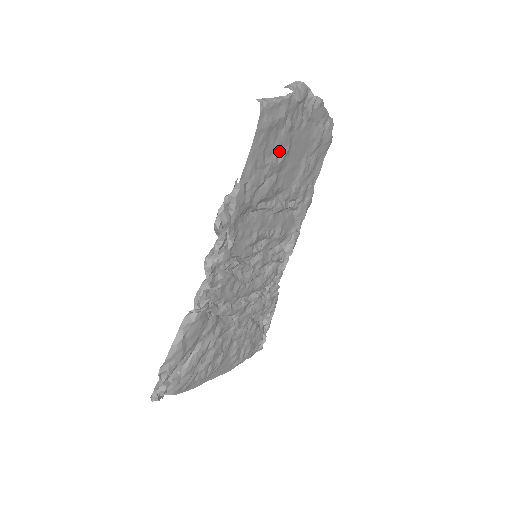
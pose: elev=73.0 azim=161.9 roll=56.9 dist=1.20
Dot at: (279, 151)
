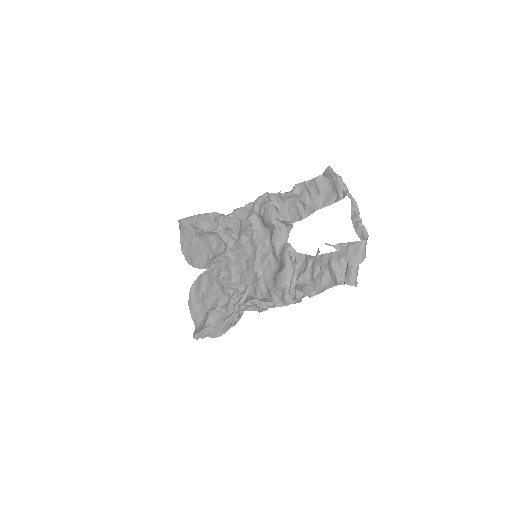
Dot at: (326, 255)
